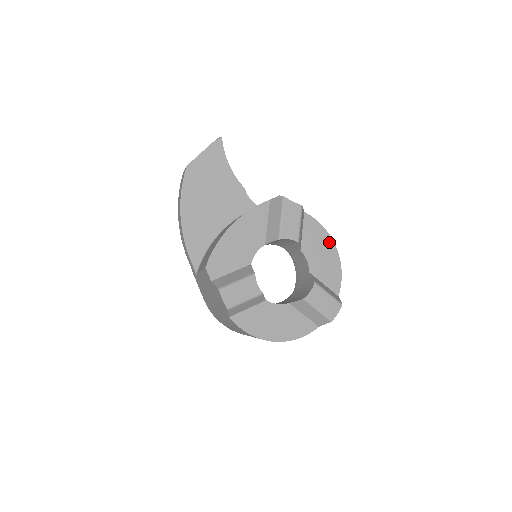
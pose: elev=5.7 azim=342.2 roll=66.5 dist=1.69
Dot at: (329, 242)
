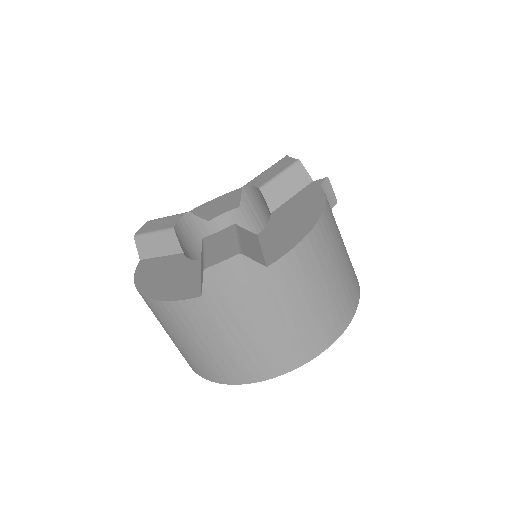
Dot at: (317, 207)
